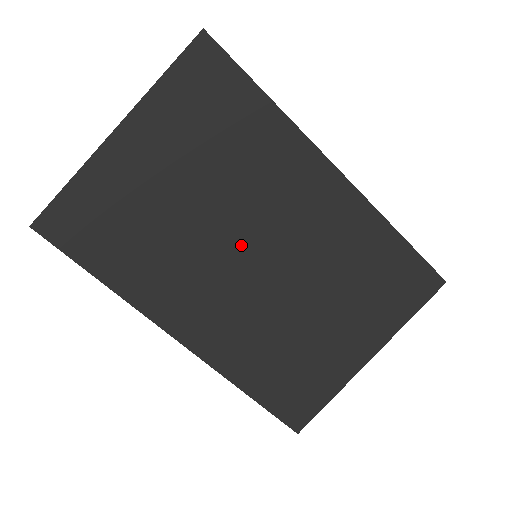
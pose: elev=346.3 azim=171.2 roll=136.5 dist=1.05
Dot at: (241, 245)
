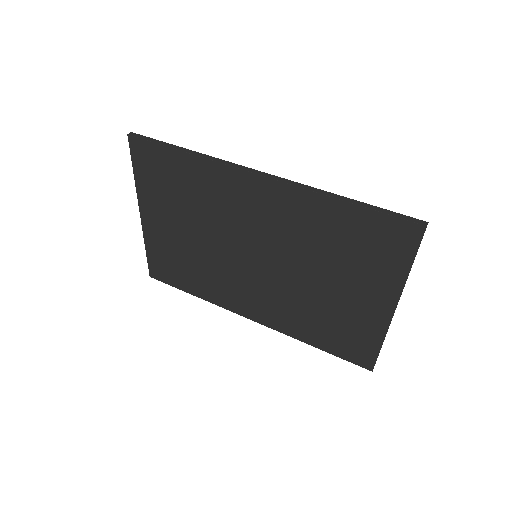
Dot at: (241, 253)
